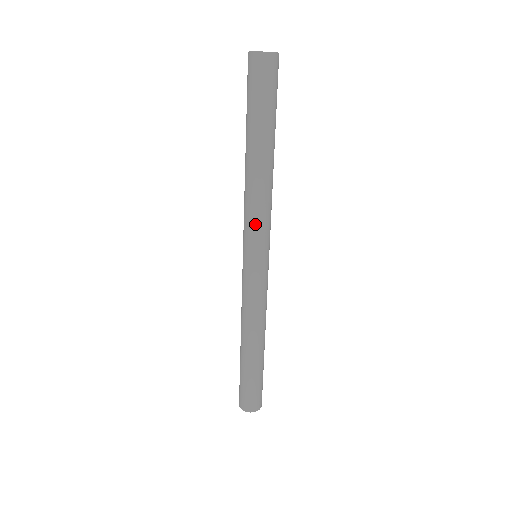
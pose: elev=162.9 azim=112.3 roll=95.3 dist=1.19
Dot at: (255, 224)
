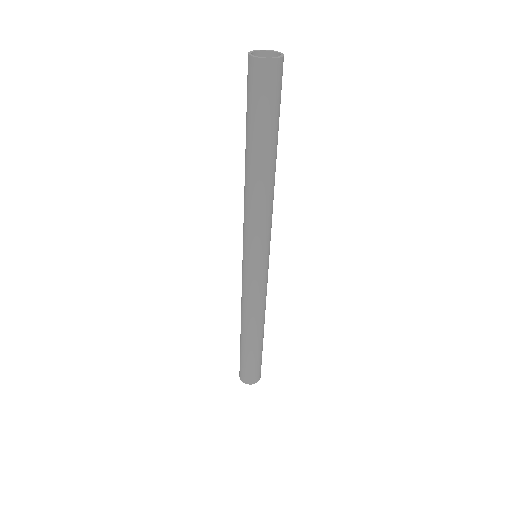
Dot at: (253, 231)
